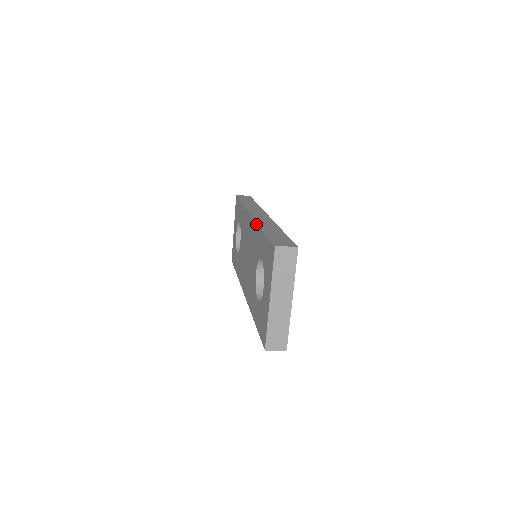
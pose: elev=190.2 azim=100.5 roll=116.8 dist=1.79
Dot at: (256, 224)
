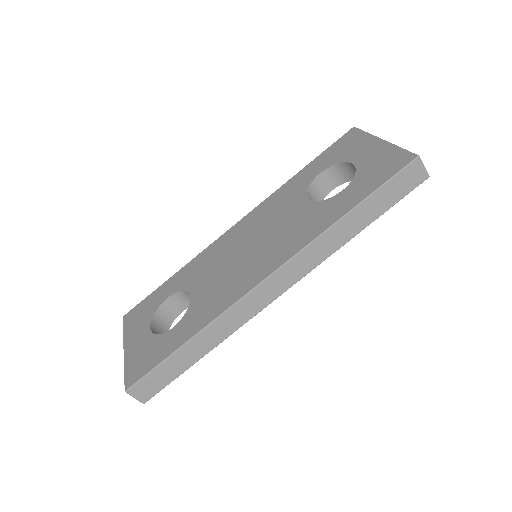
Dot at: (271, 195)
